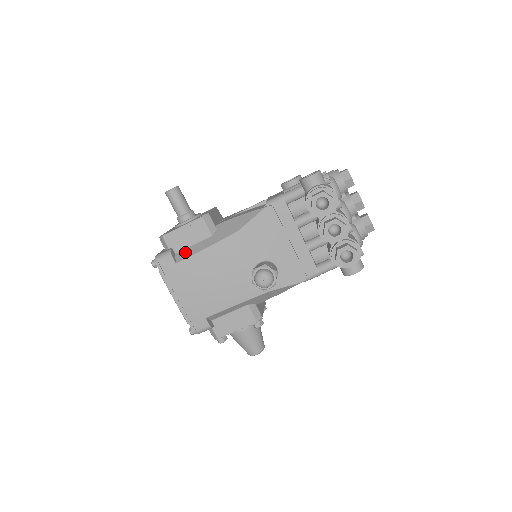
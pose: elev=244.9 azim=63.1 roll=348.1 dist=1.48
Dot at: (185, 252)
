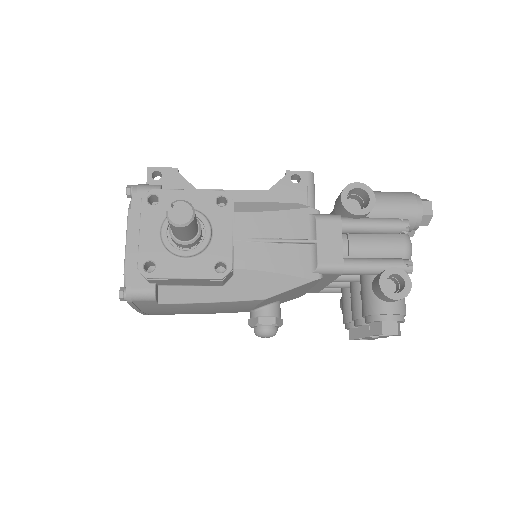
Dot at: (176, 292)
